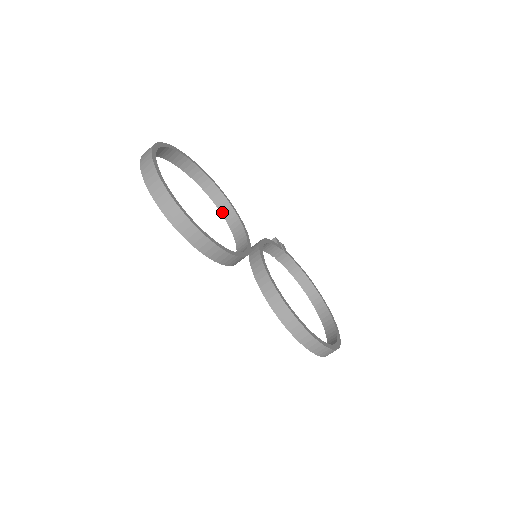
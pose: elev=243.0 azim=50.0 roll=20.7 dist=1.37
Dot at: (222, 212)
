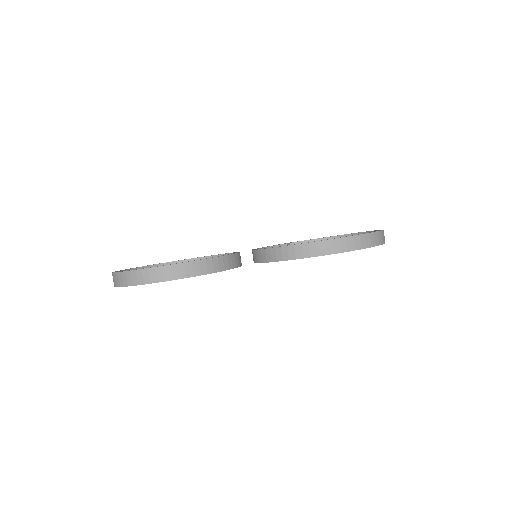
Dot at: occluded
